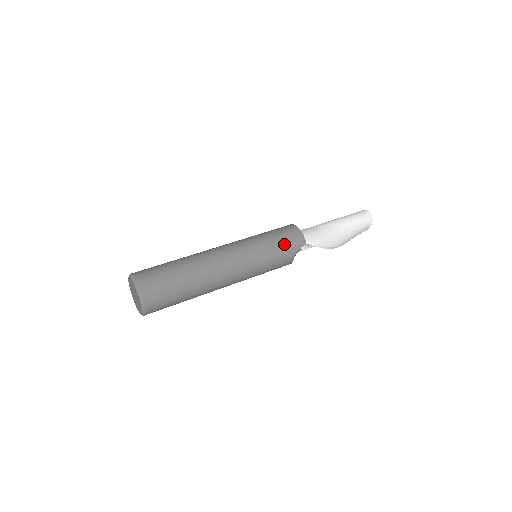
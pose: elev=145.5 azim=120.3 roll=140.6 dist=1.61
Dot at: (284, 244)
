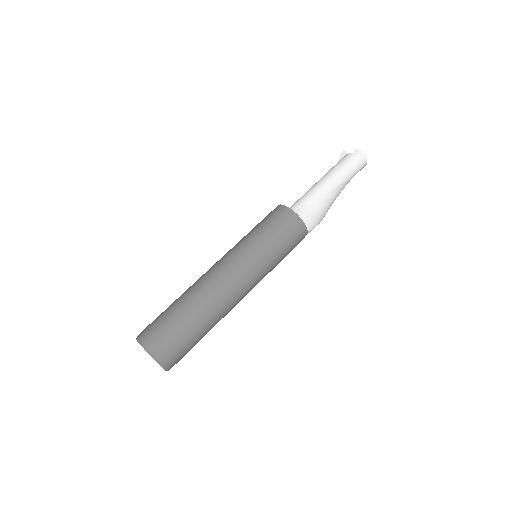
Dot at: (289, 247)
